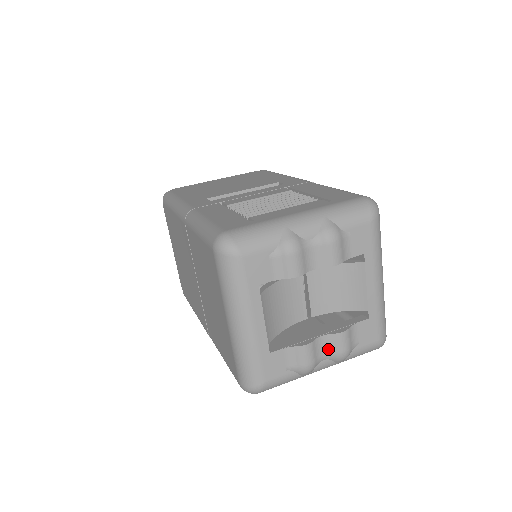
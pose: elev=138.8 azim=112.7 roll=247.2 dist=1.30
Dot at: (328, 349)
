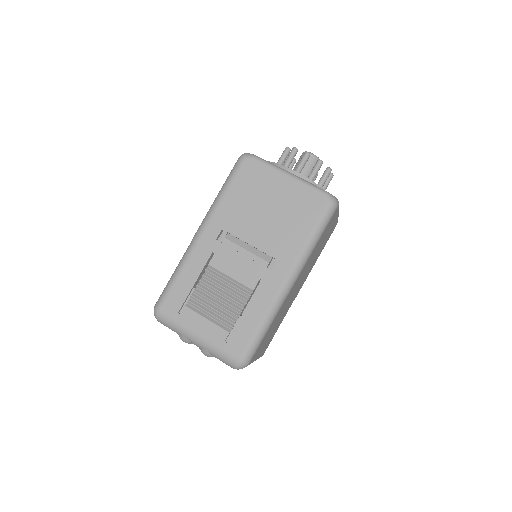
Dot at: occluded
